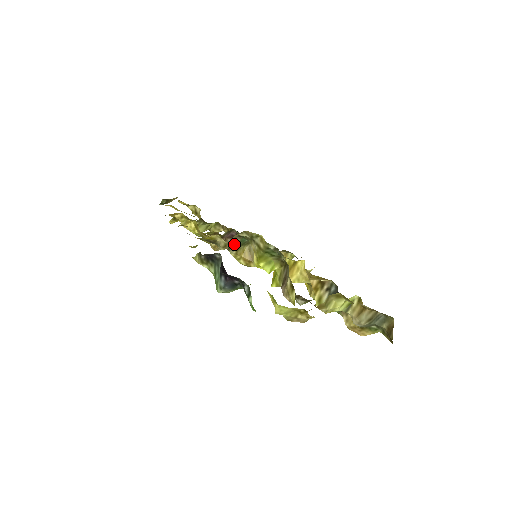
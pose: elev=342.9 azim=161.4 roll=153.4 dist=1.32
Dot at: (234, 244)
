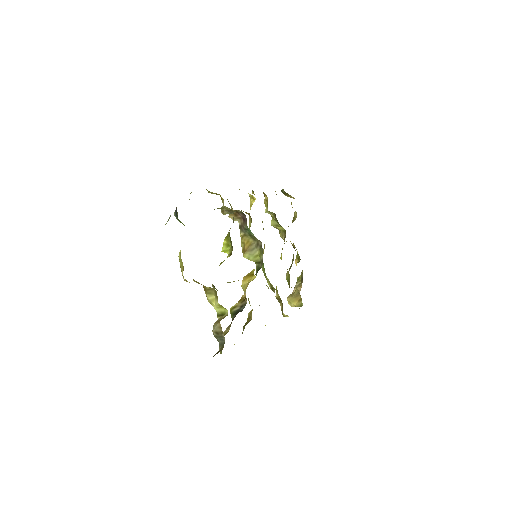
Dot at: (244, 227)
